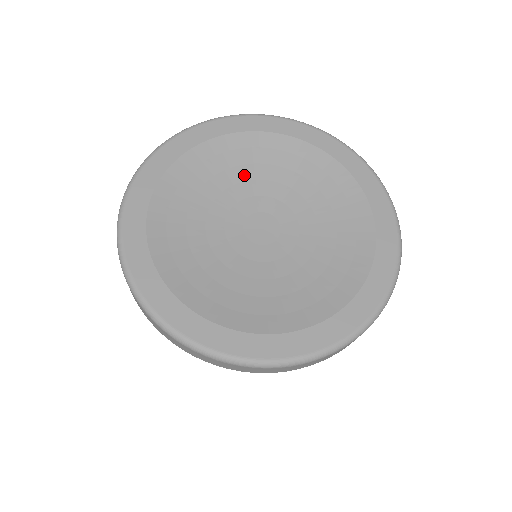
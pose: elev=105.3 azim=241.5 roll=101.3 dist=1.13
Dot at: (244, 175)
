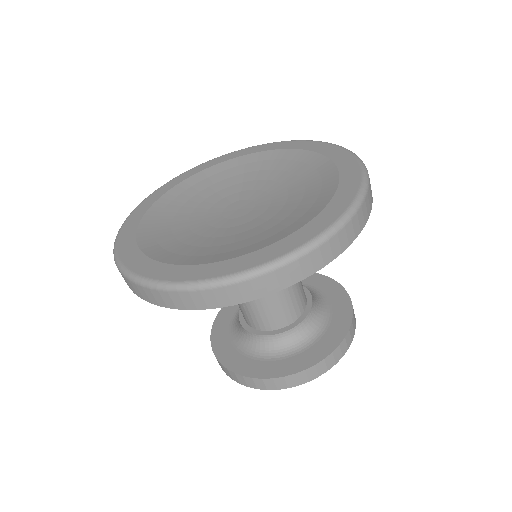
Dot at: (268, 176)
